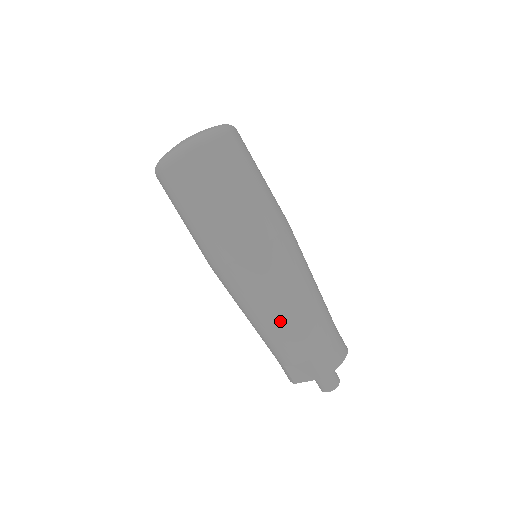
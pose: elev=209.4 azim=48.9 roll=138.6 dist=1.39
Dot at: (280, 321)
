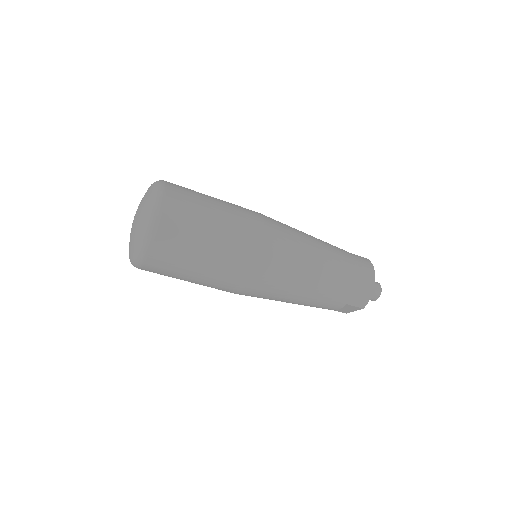
Dot at: (306, 299)
